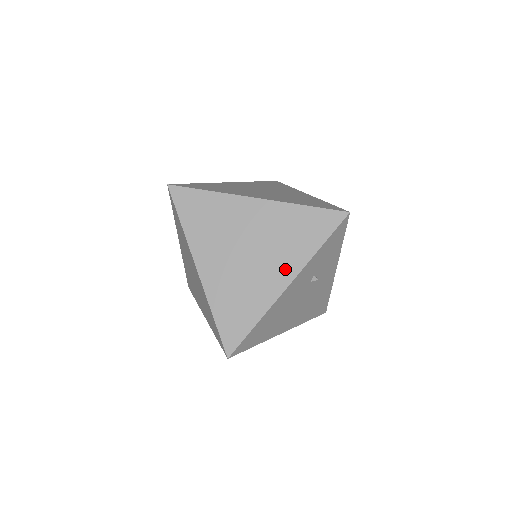
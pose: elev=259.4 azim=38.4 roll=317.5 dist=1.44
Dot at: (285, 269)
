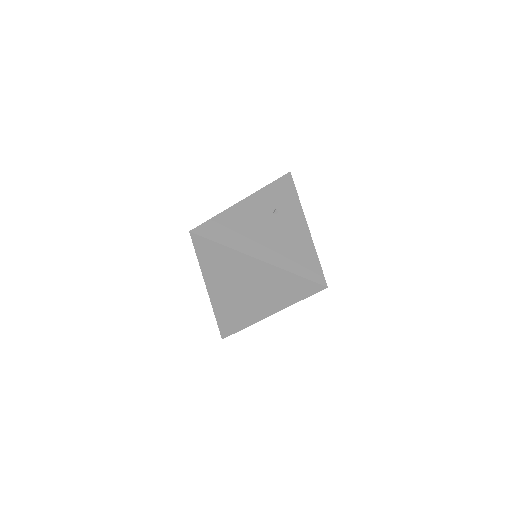
Dot at: occluded
